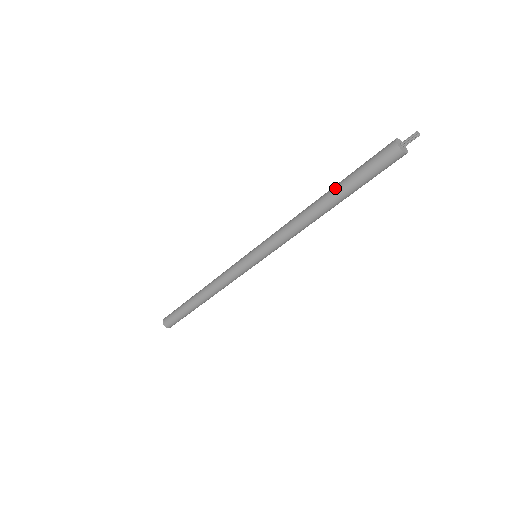
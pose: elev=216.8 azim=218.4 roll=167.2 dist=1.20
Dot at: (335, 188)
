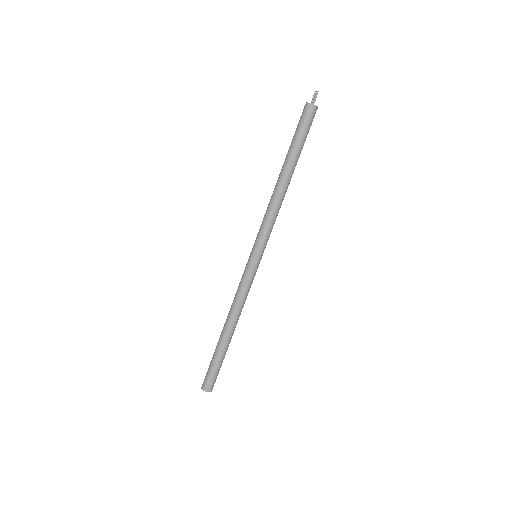
Dot at: occluded
